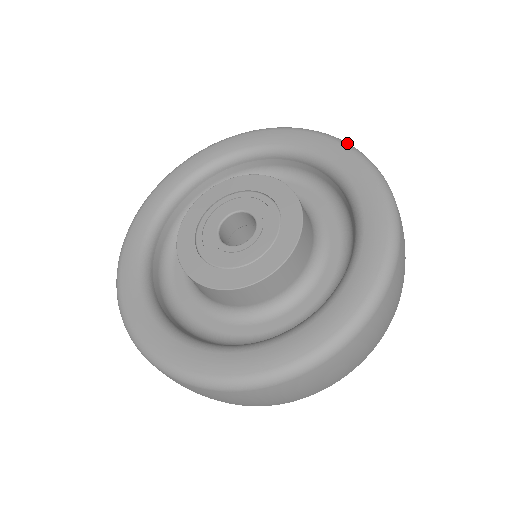
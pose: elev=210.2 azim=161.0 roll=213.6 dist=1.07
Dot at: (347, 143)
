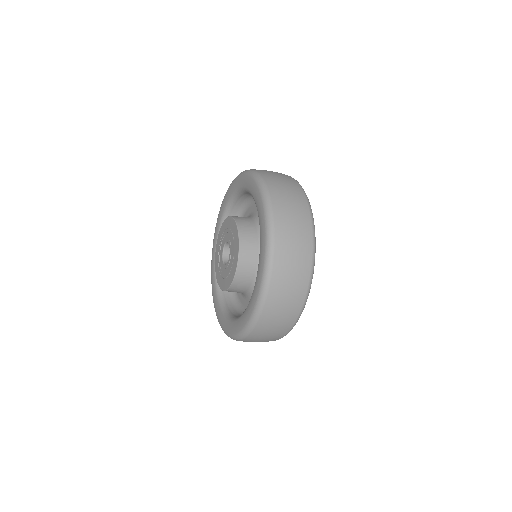
Dot at: (257, 176)
